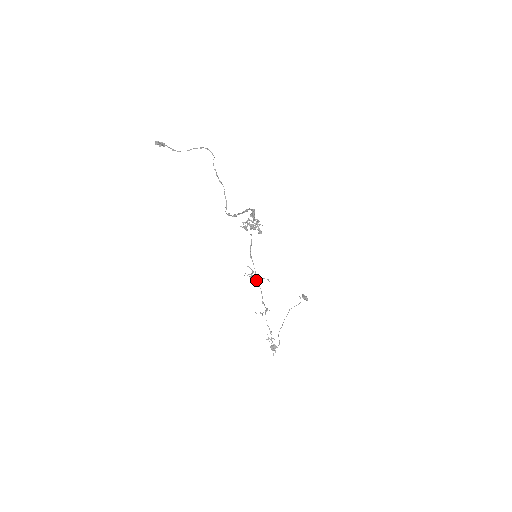
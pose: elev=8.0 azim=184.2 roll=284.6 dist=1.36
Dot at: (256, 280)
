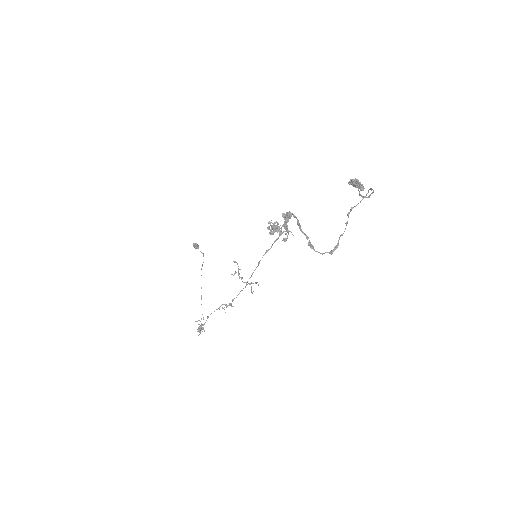
Dot at: occluded
